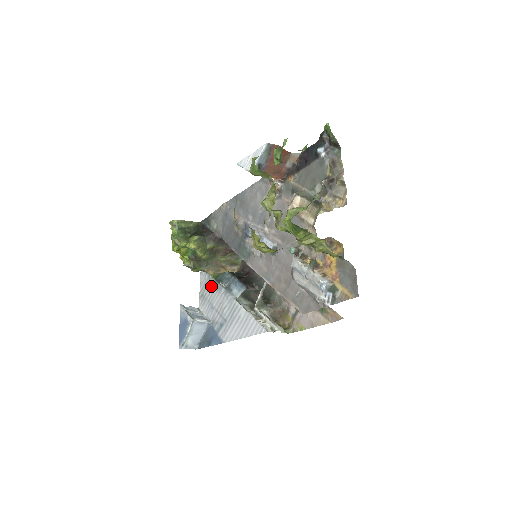
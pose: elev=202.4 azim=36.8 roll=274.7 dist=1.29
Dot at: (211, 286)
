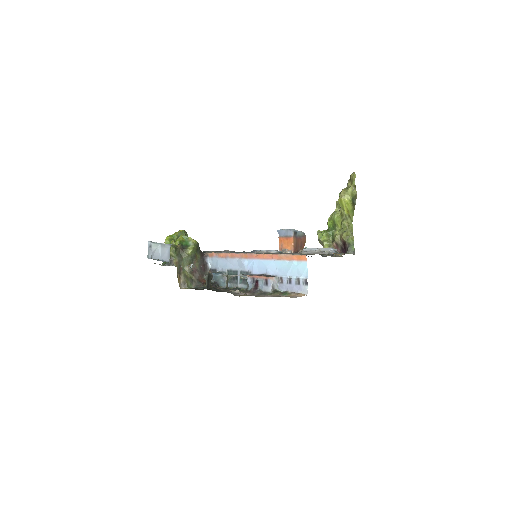
Dot at: occluded
